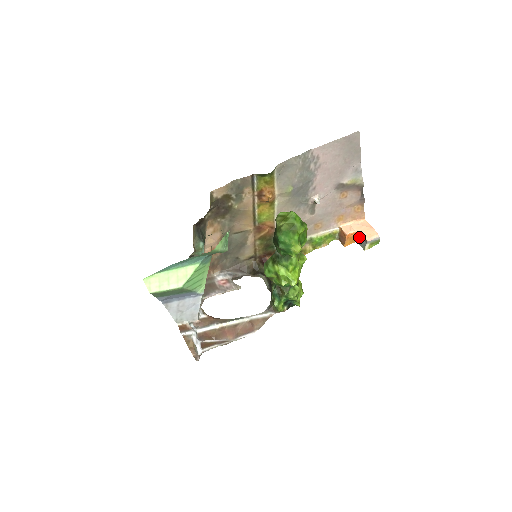
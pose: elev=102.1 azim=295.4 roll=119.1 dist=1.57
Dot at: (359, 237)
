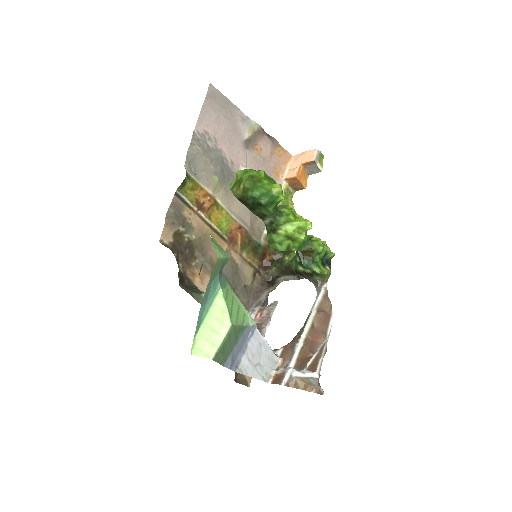
Dot at: (306, 169)
